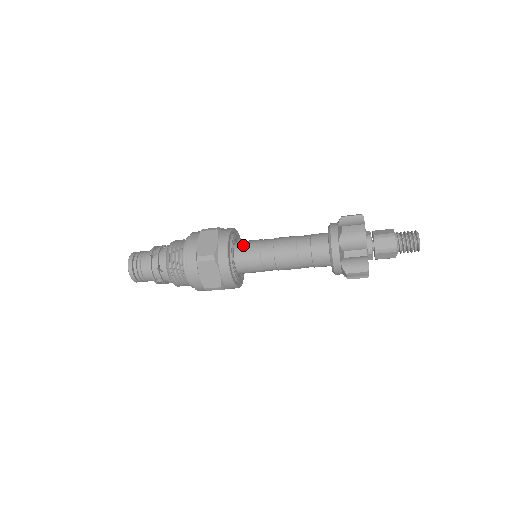
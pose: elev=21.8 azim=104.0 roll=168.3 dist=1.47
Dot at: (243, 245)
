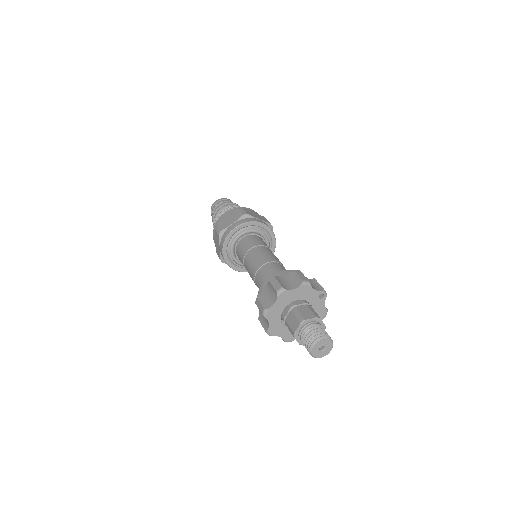
Dot at: (248, 240)
